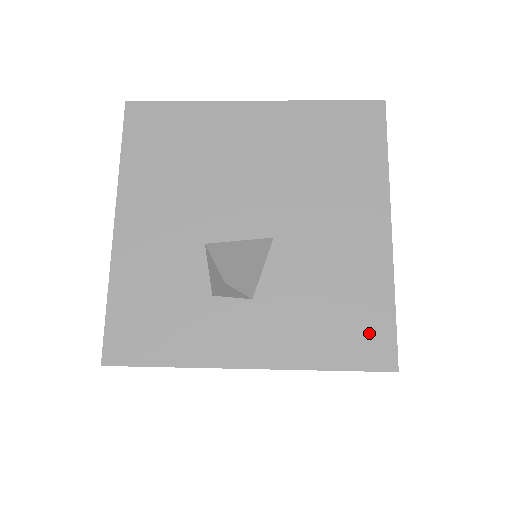
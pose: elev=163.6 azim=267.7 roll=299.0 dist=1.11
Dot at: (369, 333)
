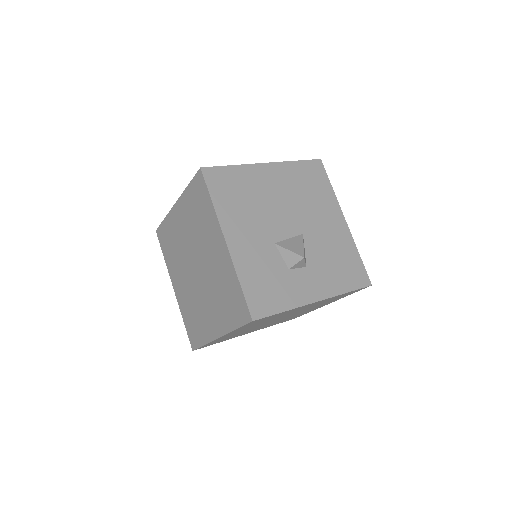
Dot at: (356, 271)
